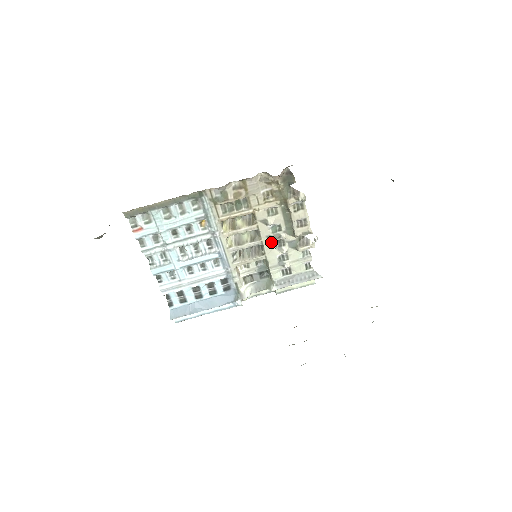
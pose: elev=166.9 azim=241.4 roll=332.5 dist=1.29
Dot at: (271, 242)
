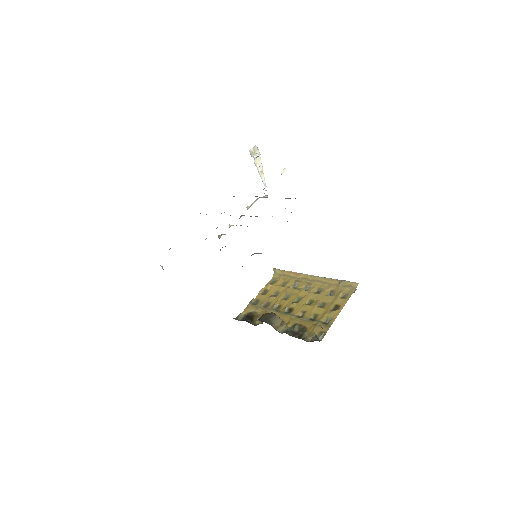
Dot at: occluded
